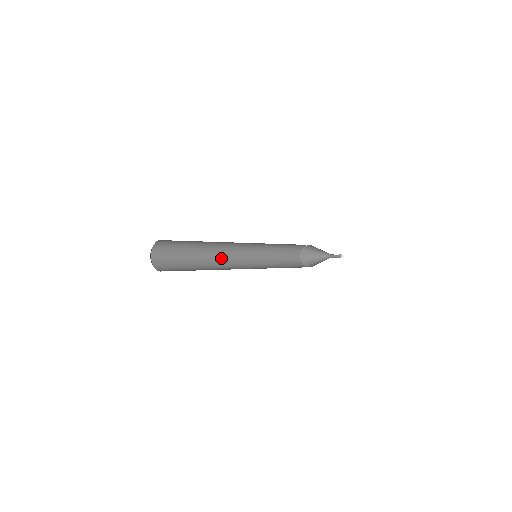
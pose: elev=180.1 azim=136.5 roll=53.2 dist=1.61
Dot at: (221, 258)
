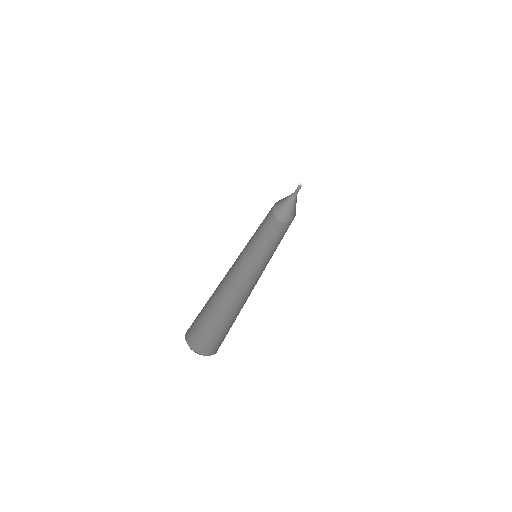
Dot at: (228, 272)
